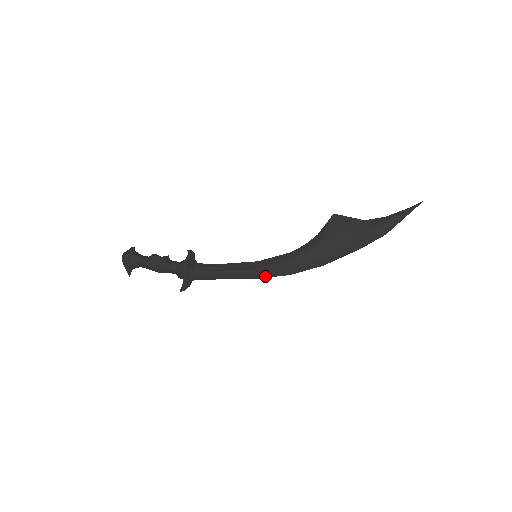
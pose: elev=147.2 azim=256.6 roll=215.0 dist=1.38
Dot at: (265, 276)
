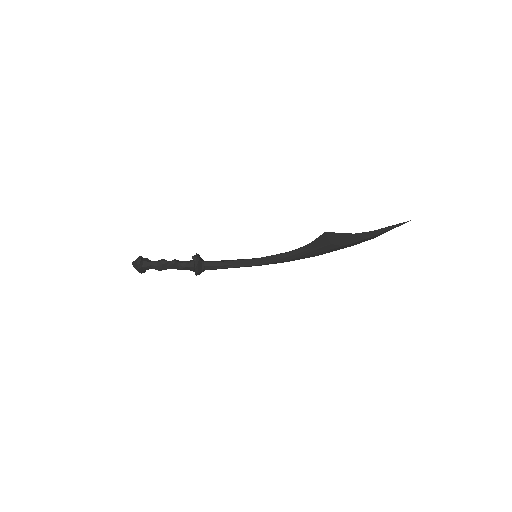
Dot at: occluded
